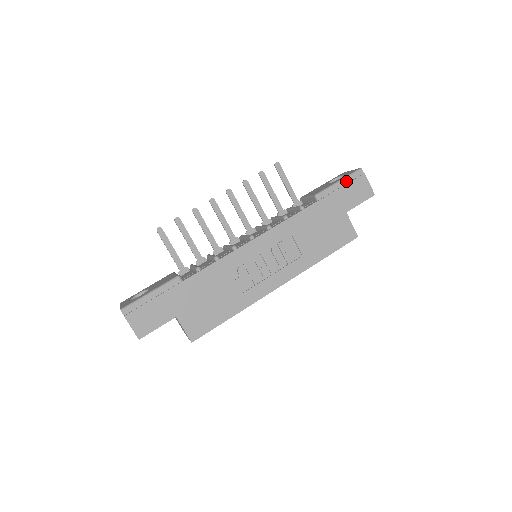
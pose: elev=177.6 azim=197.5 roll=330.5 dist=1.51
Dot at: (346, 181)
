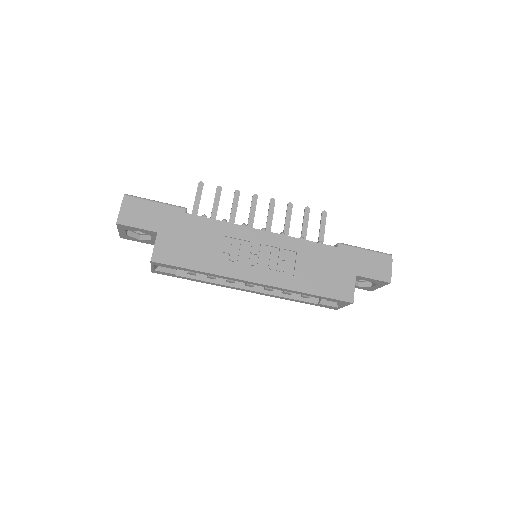
Dot at: (372, 253)
